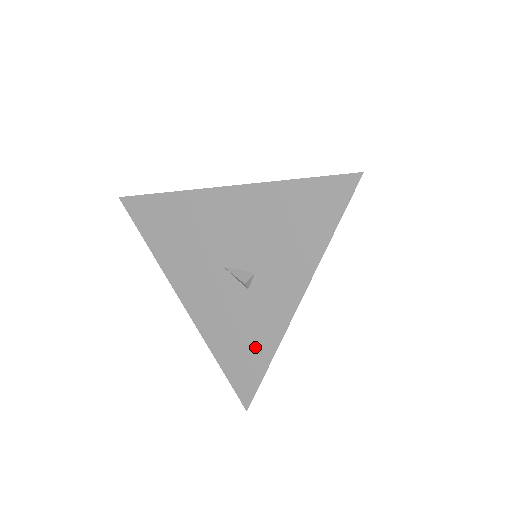
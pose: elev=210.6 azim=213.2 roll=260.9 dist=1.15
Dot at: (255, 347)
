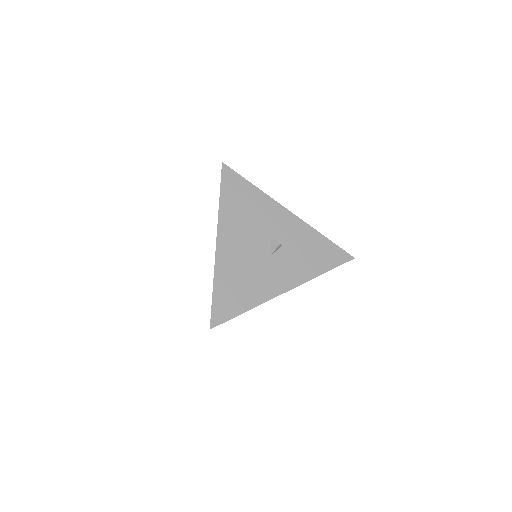
Dot at: occluded
